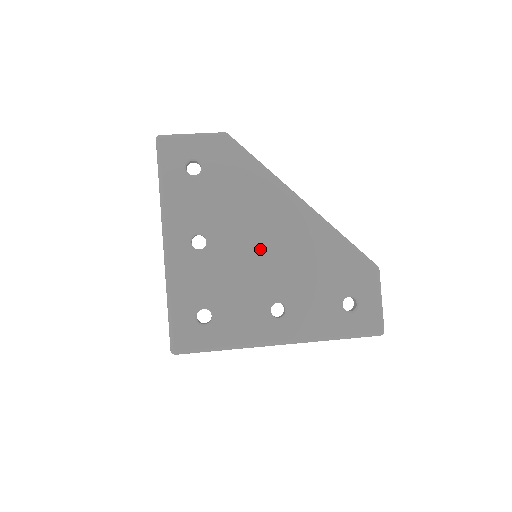
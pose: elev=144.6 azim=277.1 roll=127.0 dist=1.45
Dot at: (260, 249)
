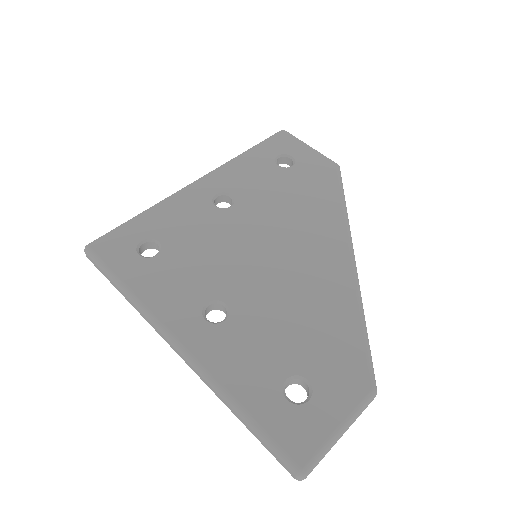
Dot at: (266, 250)
